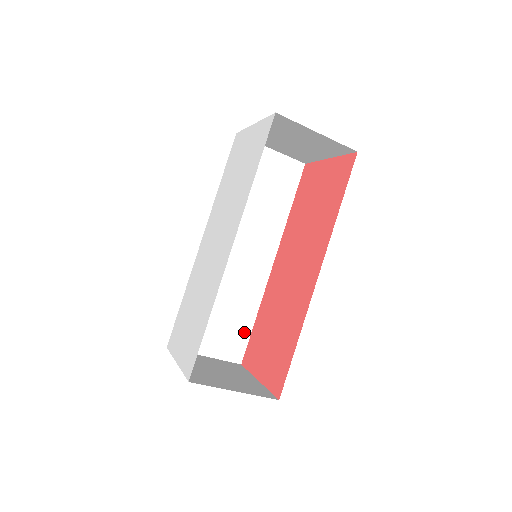
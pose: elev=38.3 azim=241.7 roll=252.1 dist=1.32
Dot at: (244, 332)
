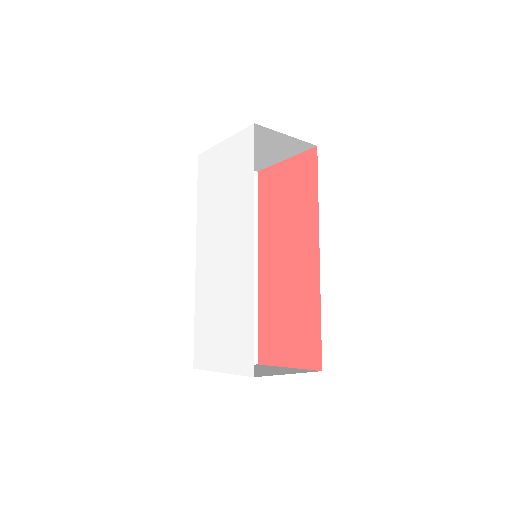
Dot at: occluded
